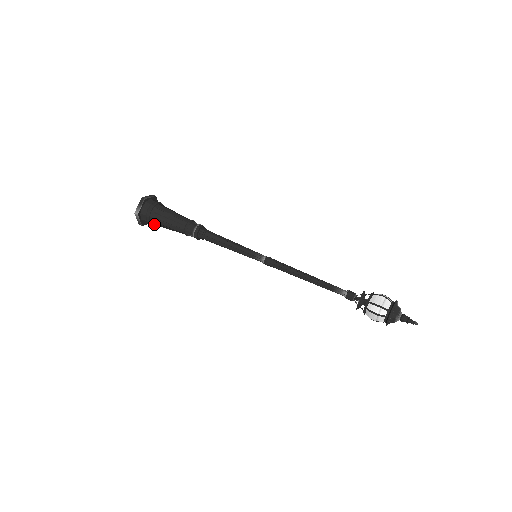
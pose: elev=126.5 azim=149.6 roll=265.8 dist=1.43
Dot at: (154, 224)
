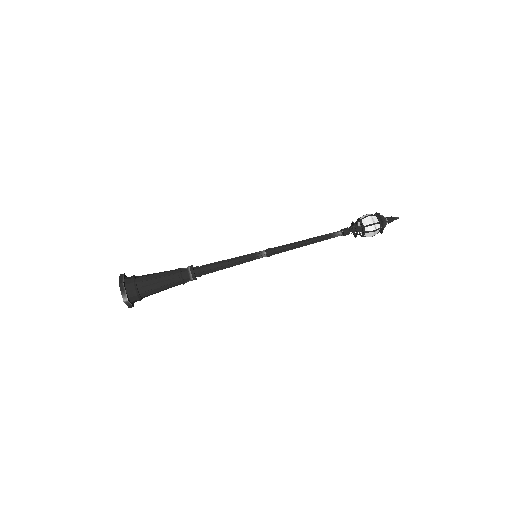
Dot at: occluded
